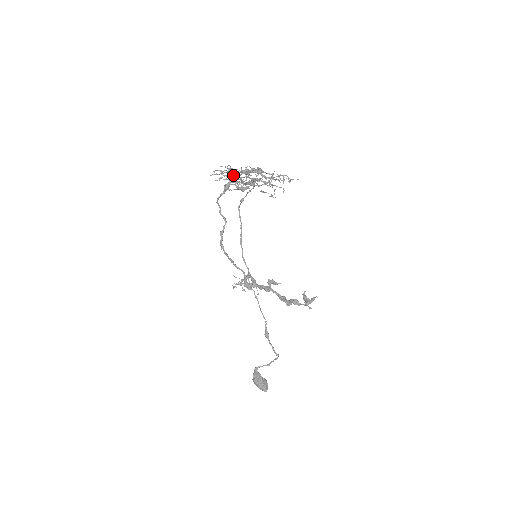
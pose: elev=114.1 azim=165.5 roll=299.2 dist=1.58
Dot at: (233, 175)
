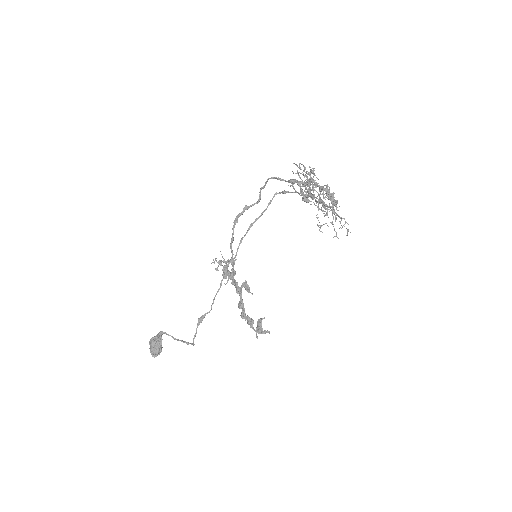
Dot at: (311, 182)
